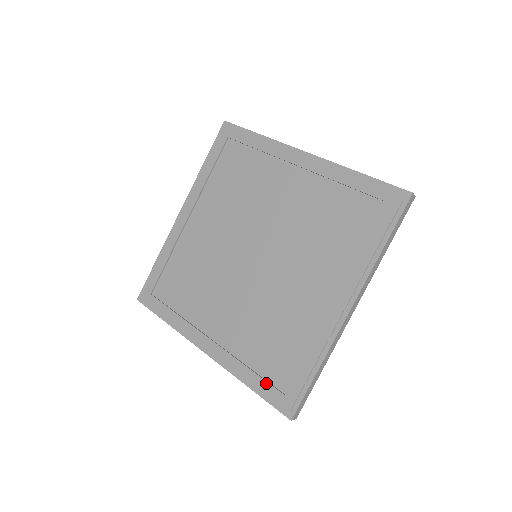
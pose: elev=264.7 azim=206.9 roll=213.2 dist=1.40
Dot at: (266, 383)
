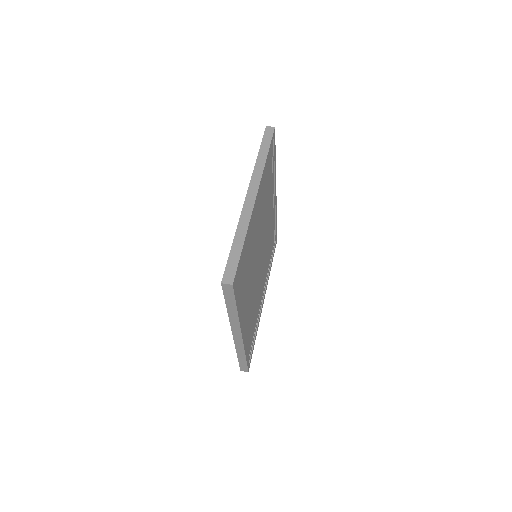
Dot at: occluded
